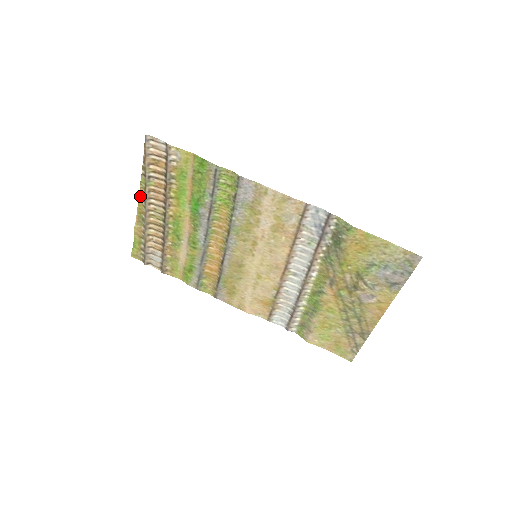
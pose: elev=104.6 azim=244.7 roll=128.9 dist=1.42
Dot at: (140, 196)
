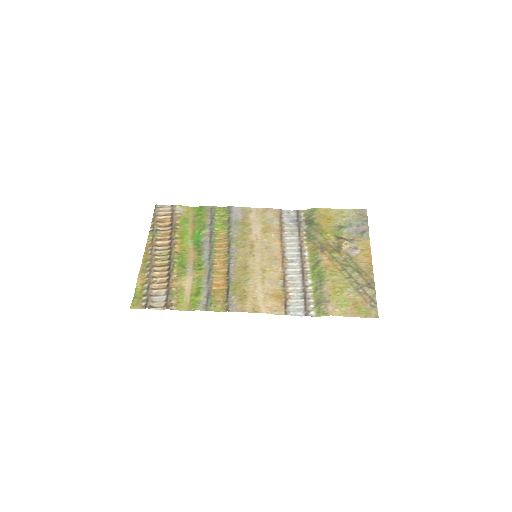
Dot at: (146, 248)
